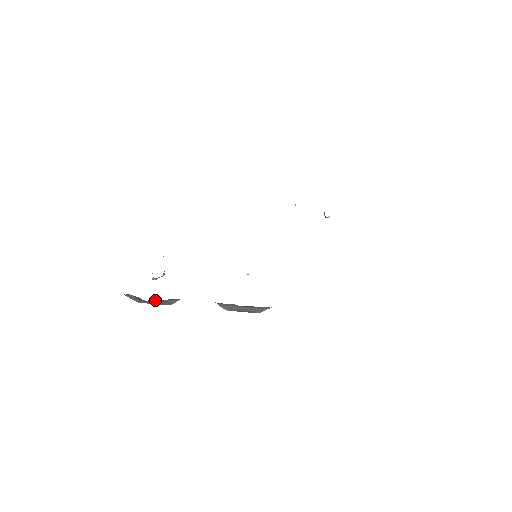
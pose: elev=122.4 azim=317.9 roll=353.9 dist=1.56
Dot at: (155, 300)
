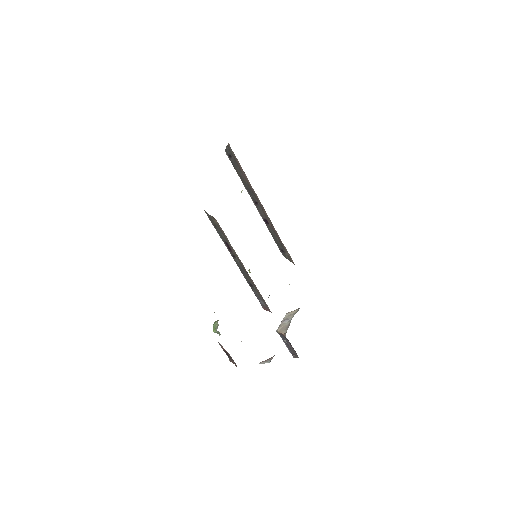
Dot at: occluded
